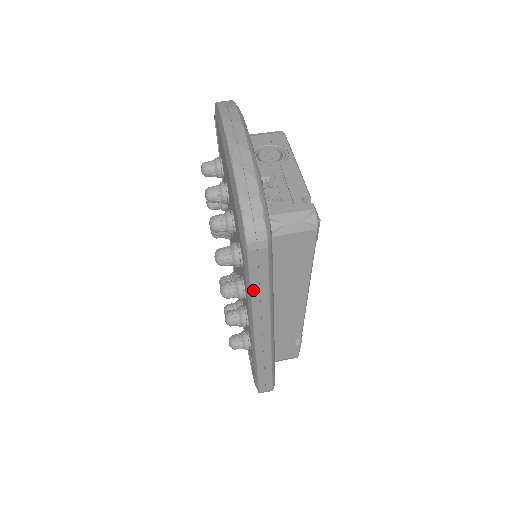
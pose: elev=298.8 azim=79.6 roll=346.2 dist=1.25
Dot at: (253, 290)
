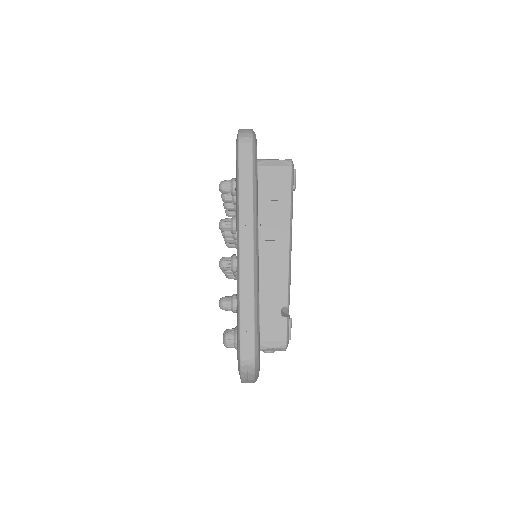
Dot at: (241, 184)
